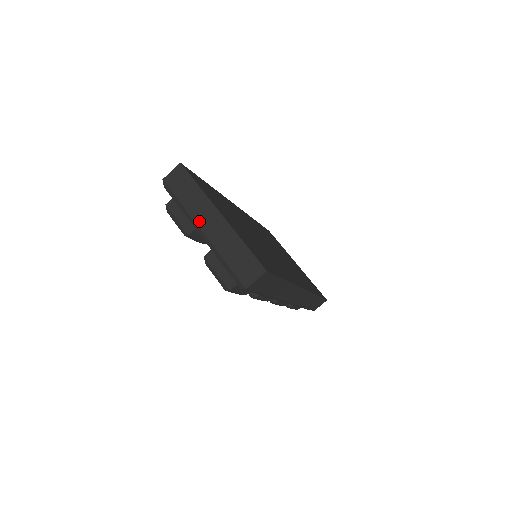
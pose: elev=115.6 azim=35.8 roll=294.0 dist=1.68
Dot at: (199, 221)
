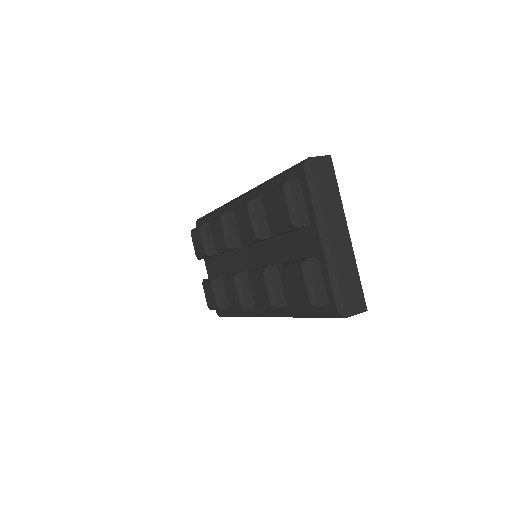
Dot at: (329, 226)
